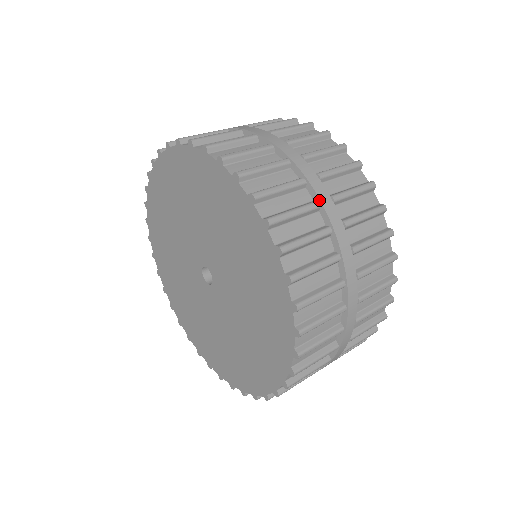
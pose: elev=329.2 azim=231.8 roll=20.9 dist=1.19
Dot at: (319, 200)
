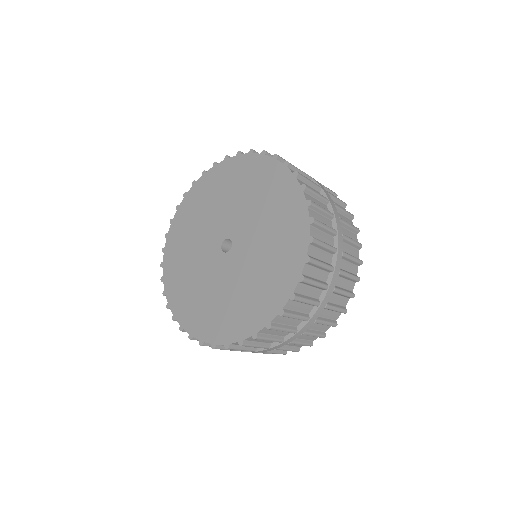
Dot at: occluded
